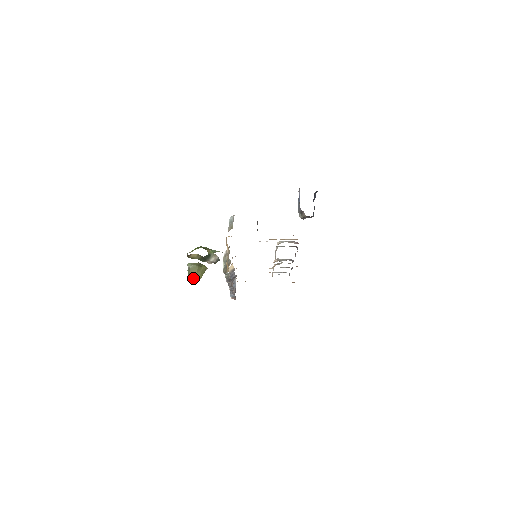
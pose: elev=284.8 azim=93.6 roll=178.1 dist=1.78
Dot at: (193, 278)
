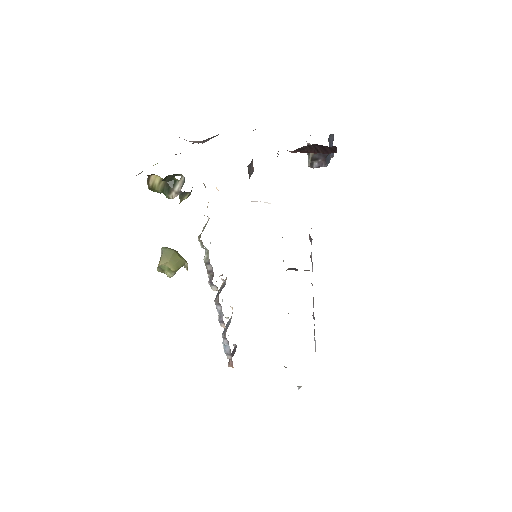
Dot at: (164, 267)
